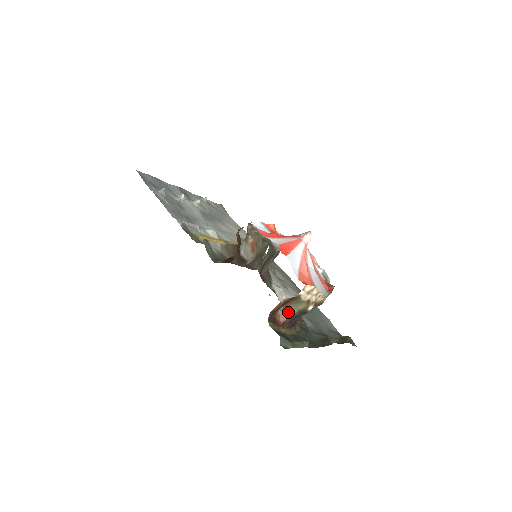
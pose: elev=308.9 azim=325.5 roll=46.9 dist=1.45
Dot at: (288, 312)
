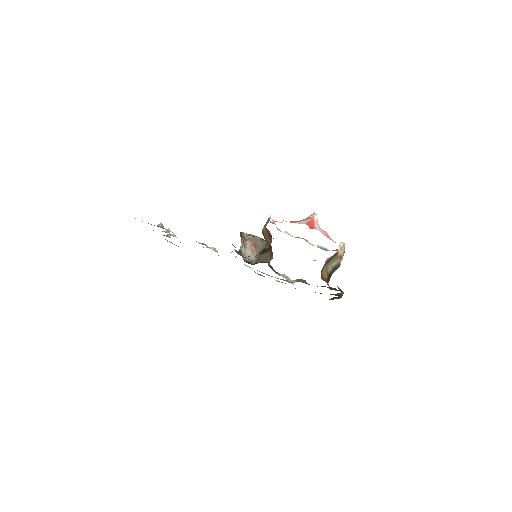
Dot at: (326, 271)
